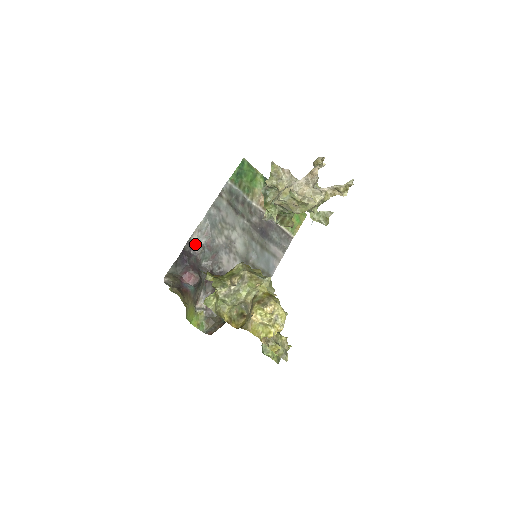
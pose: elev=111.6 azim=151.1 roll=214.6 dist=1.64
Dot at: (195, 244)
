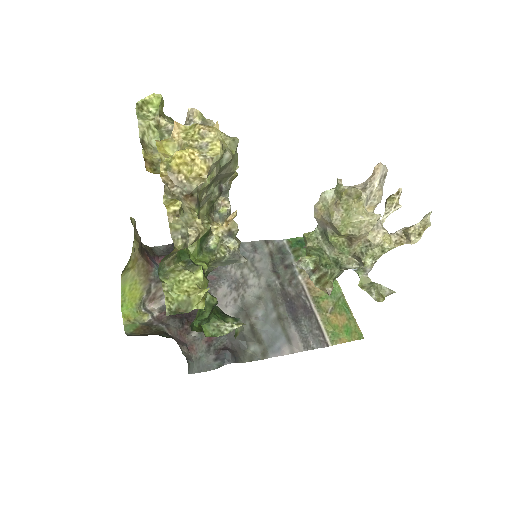
Dot at: occluded
